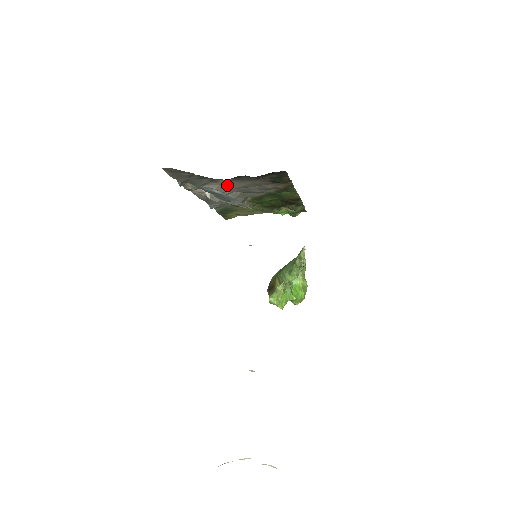
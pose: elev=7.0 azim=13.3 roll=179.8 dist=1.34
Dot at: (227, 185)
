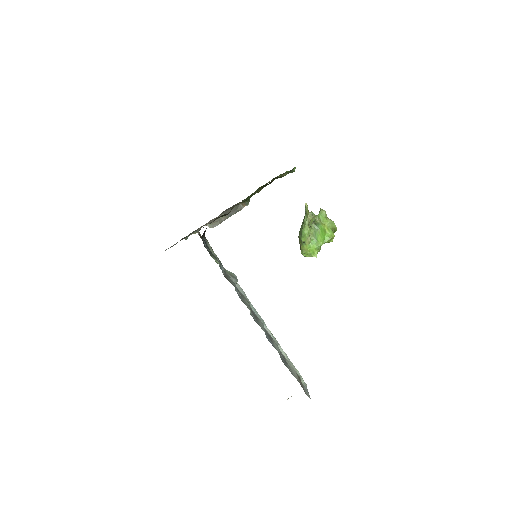
Dot at: occluded
